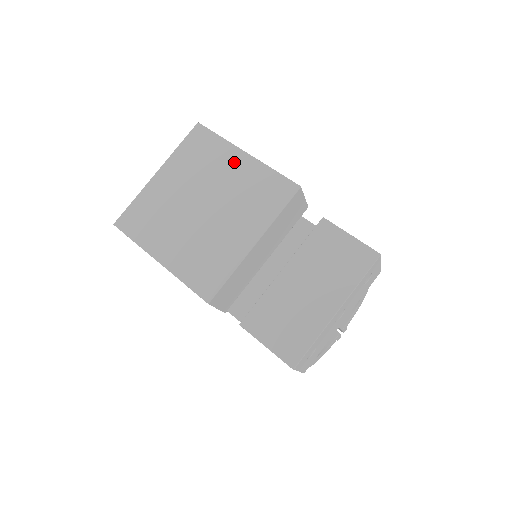
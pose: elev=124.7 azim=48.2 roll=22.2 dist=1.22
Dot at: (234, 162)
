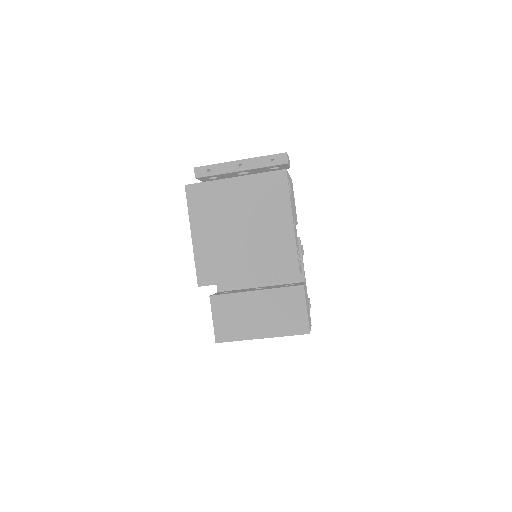
Dot at: (281, 220)
